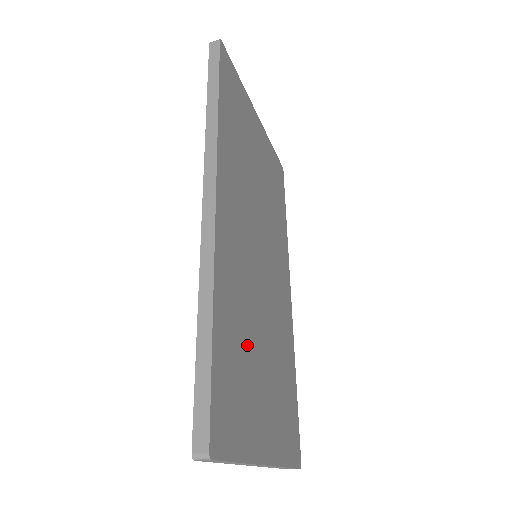
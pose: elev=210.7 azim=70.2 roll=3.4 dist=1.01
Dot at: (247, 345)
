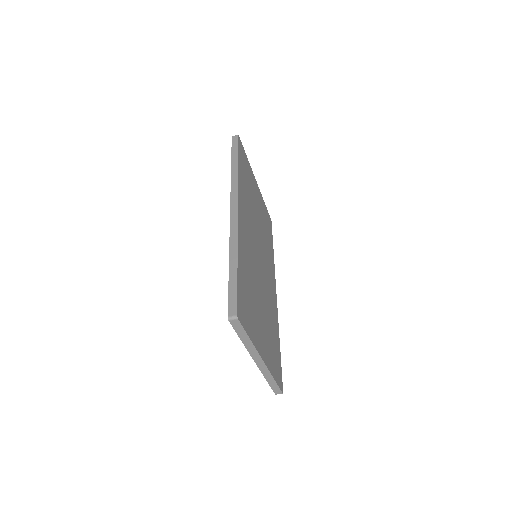
Dot at: (253, 291)
